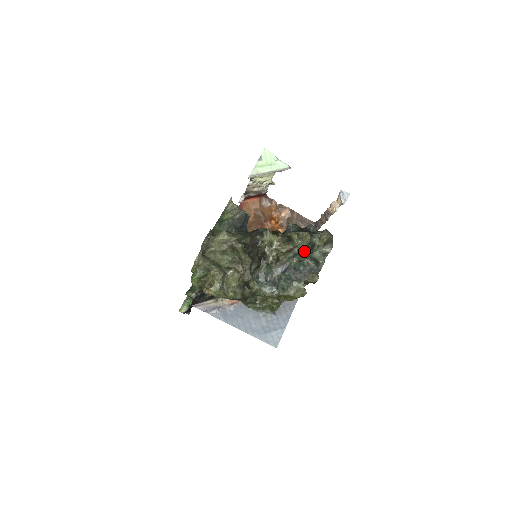
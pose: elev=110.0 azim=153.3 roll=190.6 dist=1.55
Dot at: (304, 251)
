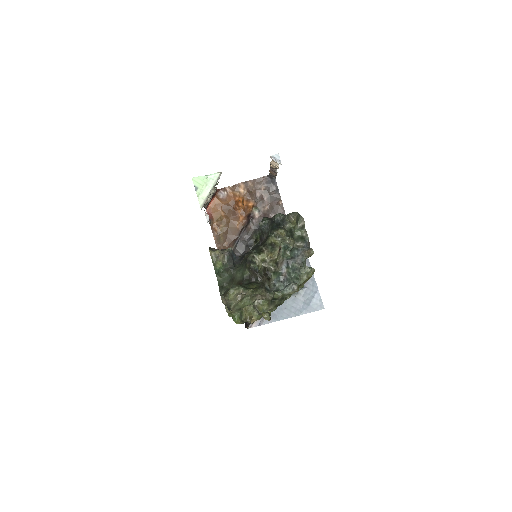
Dot at: (288, 243)
